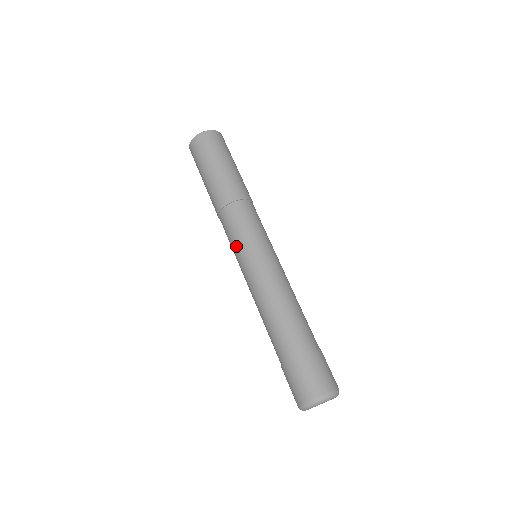
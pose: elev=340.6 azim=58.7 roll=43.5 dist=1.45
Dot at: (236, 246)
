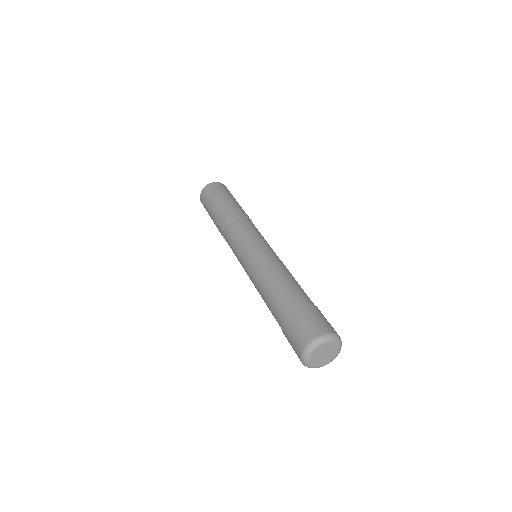
Dot at: (236, 248)
